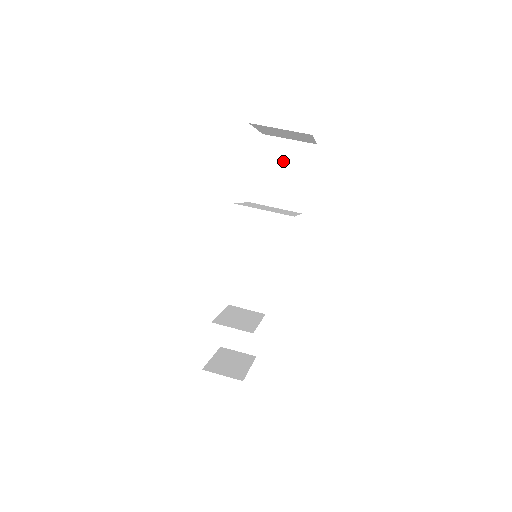
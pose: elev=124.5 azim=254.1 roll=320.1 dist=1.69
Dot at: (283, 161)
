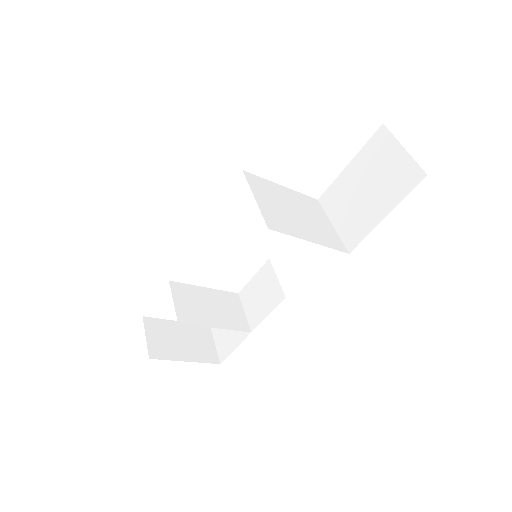
Dot at: (378, 172)
